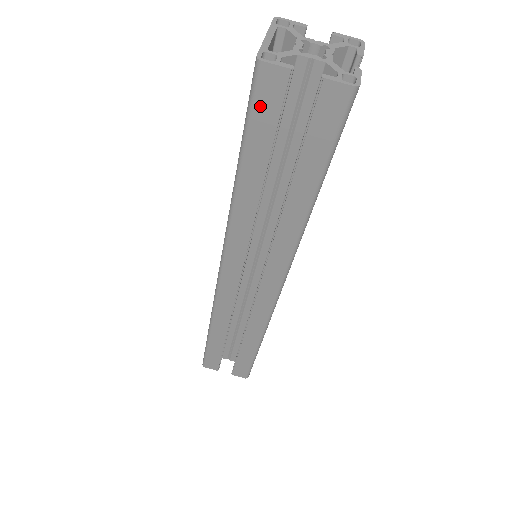
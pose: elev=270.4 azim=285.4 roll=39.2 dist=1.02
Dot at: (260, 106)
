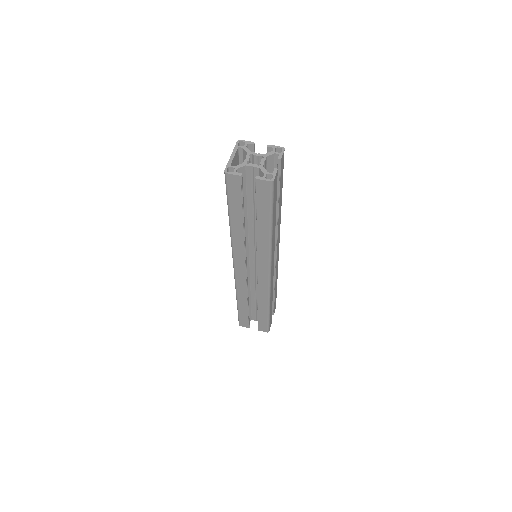
Dot at: (231, 190)
